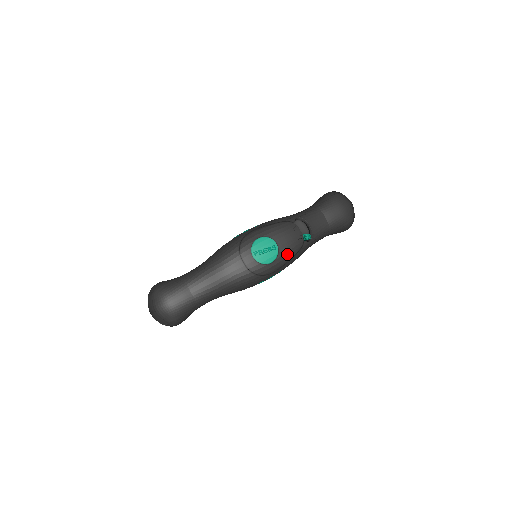
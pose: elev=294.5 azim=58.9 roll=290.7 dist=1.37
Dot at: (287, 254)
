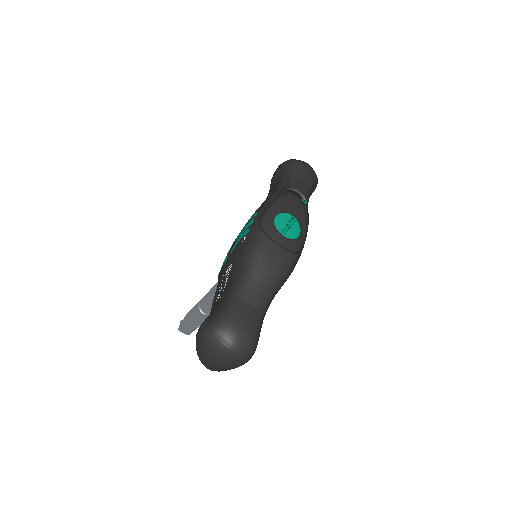
Dot at: (304, 222)
